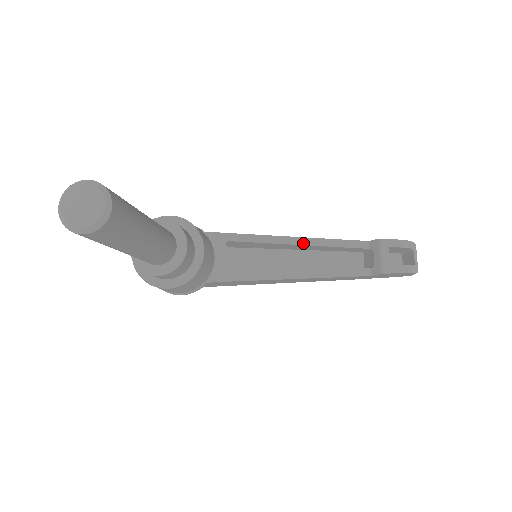
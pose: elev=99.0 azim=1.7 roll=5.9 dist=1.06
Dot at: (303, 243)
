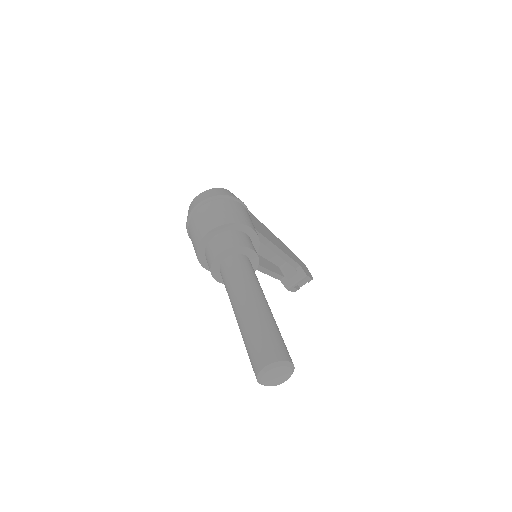
Dot at: (279, 254)
